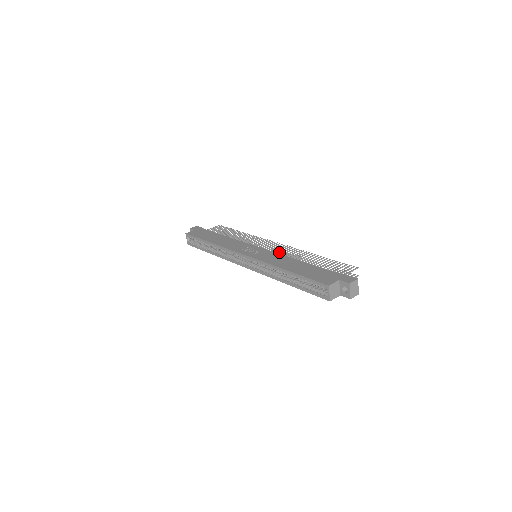
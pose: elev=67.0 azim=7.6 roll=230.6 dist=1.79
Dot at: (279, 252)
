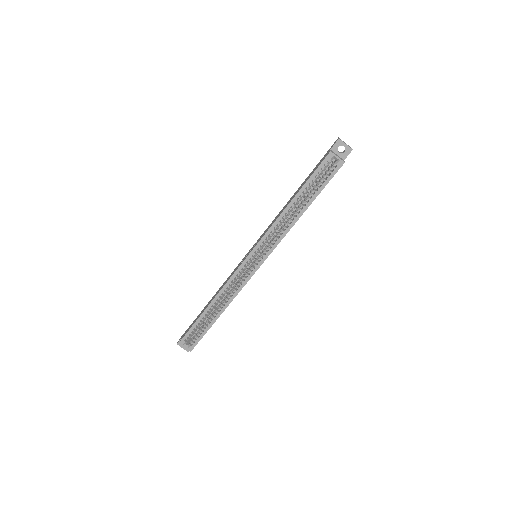
Dot at: occluded
